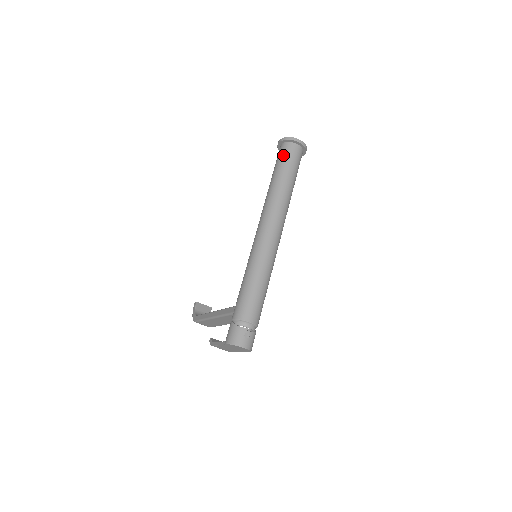
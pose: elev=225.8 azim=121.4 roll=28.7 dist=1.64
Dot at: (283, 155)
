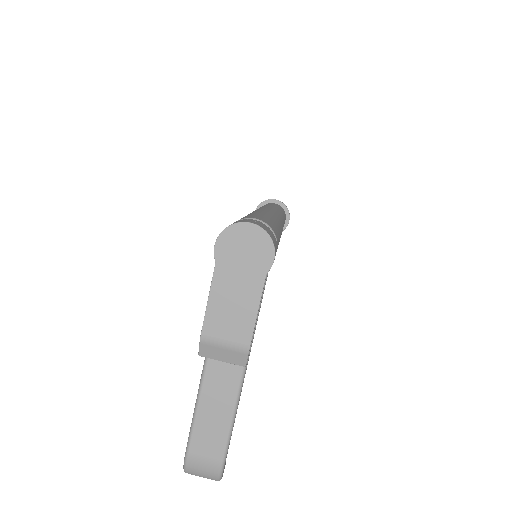
Dot at: occluded
